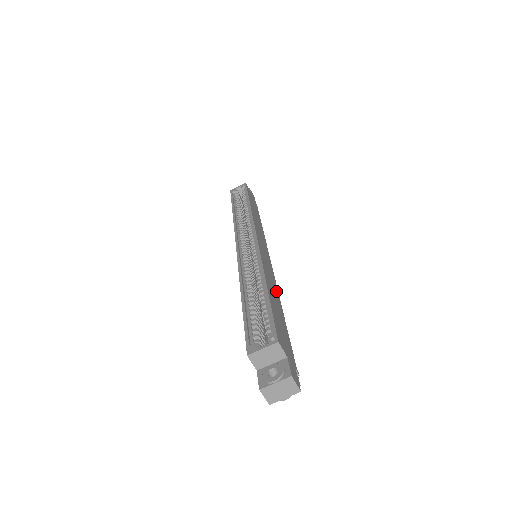
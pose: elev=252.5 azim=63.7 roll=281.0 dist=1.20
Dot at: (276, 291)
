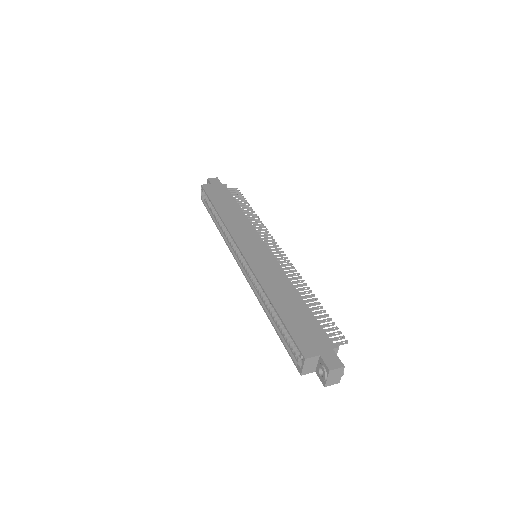
Dot at: (285, 283)
